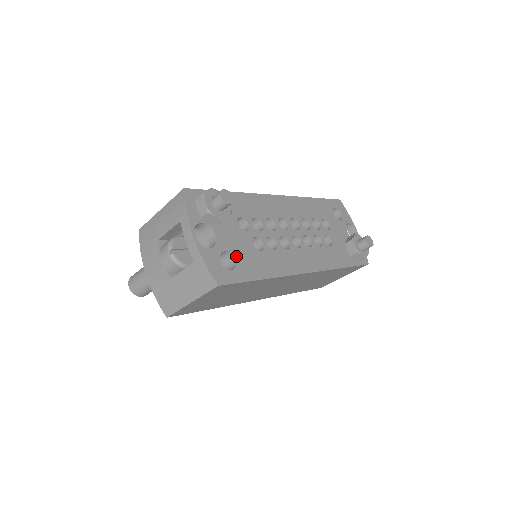
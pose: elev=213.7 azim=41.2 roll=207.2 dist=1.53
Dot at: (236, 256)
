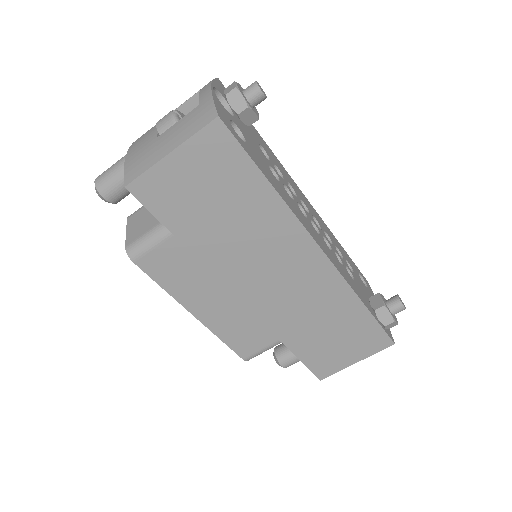
Dot at: (248, 142)
